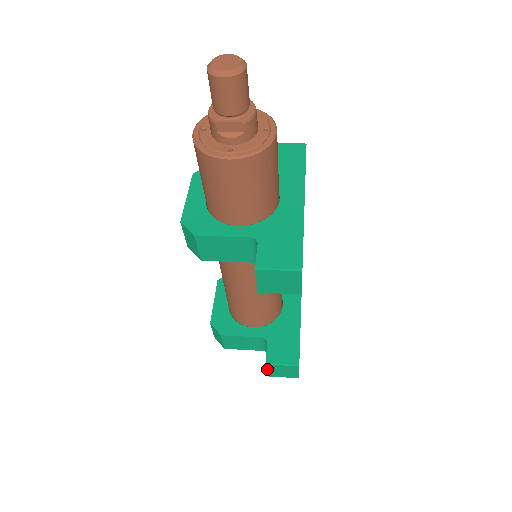
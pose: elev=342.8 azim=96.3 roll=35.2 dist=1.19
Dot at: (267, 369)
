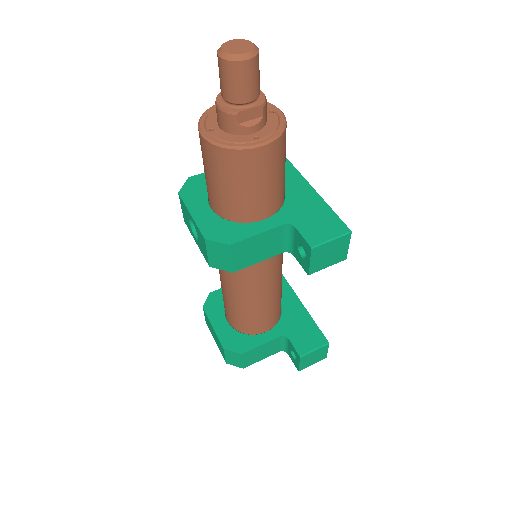
Dot at: (300, 363)
